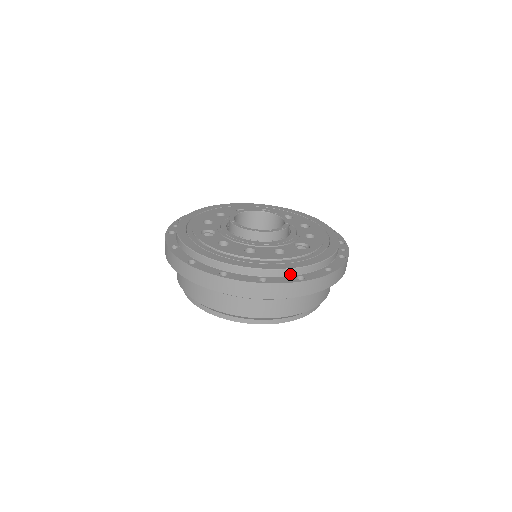
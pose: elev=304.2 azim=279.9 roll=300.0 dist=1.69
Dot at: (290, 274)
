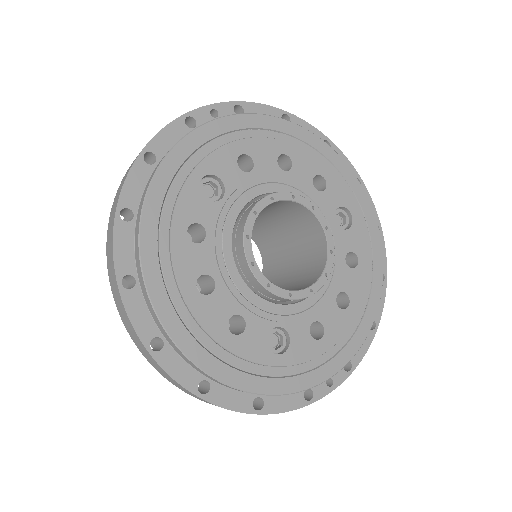
Dot at: (199, 370)
